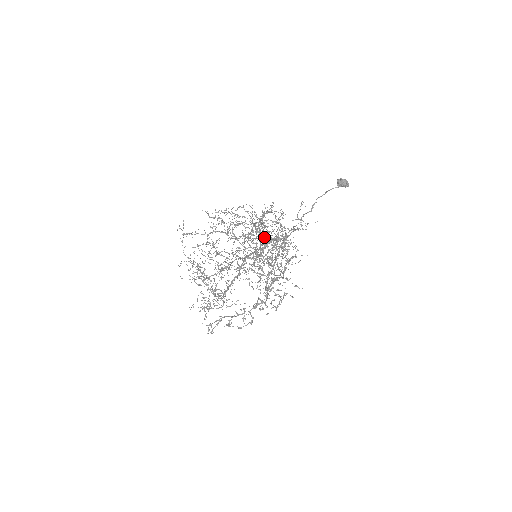
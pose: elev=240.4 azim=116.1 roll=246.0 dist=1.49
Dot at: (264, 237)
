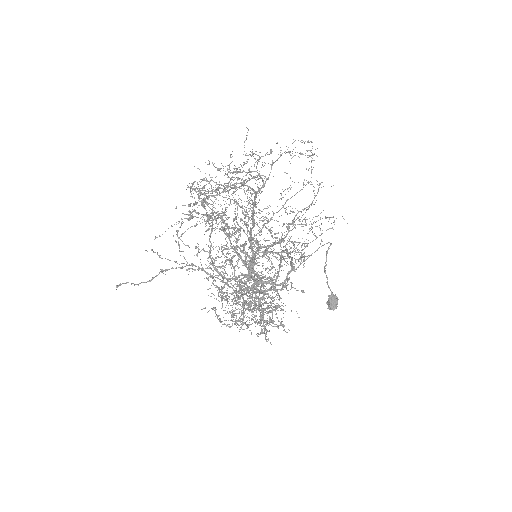
Dot at: occluded
